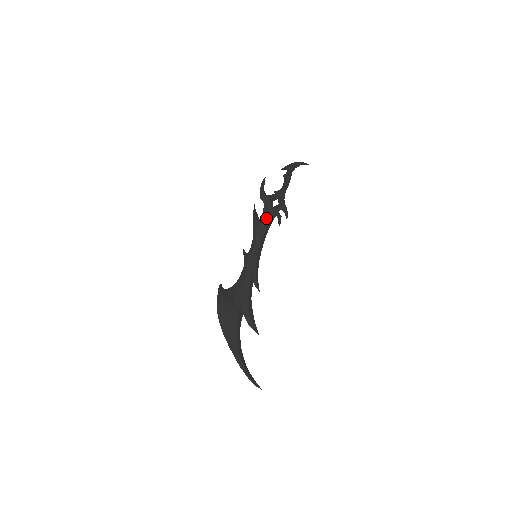
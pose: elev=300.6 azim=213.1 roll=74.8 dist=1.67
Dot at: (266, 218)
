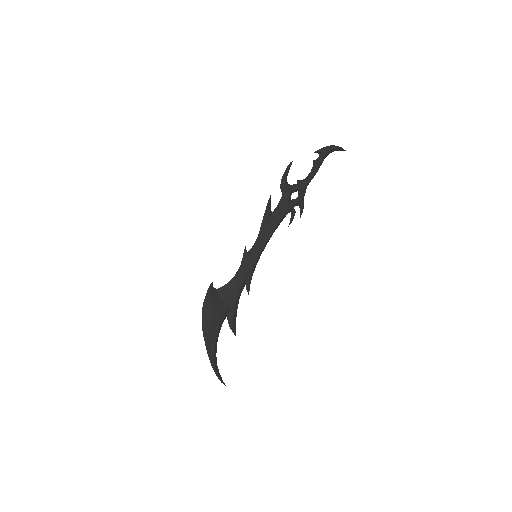
Dot at: (279, 215)
